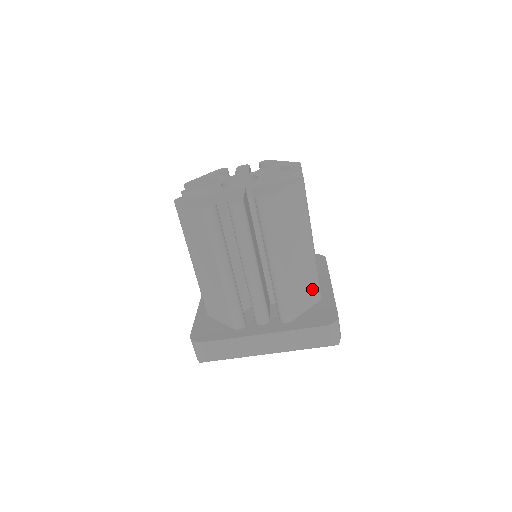
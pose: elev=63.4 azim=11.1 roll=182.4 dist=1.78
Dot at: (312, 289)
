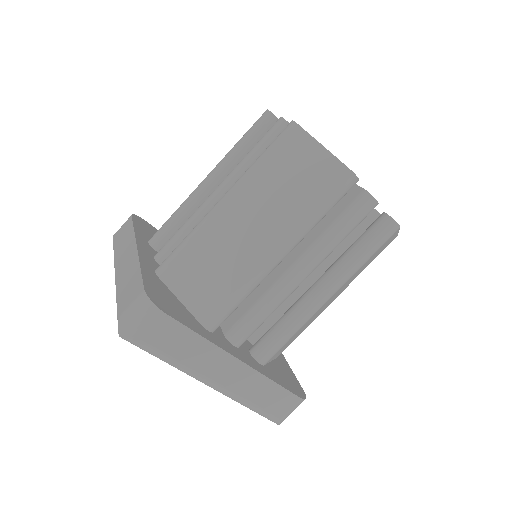
Dot at: (291, 342)
